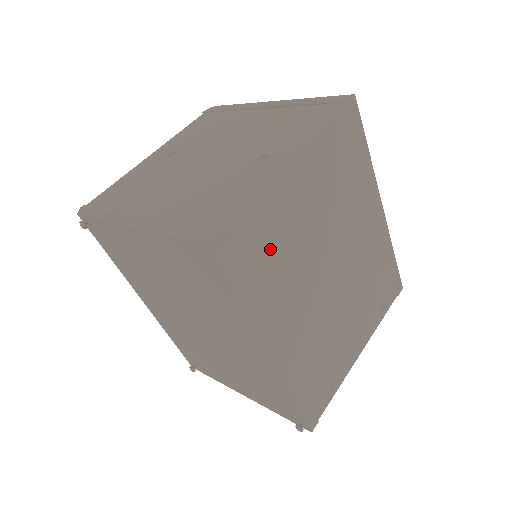
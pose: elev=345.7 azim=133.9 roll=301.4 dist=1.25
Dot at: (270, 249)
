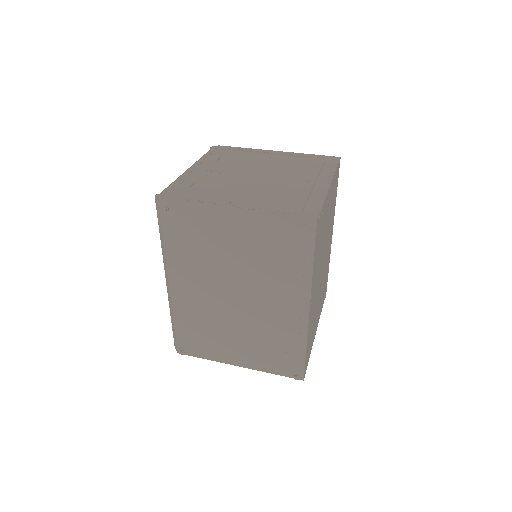
Dot at: occluded
